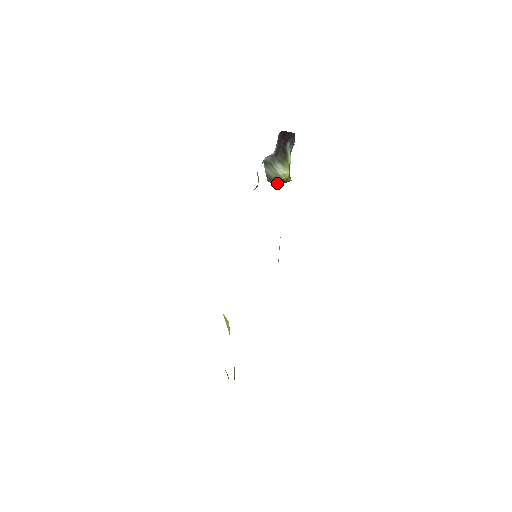
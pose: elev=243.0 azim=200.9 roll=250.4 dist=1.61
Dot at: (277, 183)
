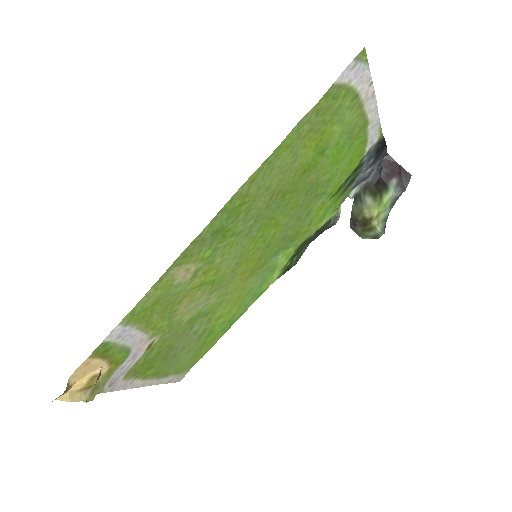
Dot at: (361, 232)
